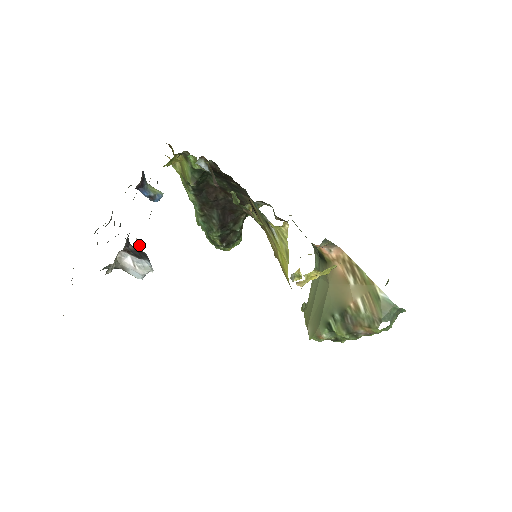
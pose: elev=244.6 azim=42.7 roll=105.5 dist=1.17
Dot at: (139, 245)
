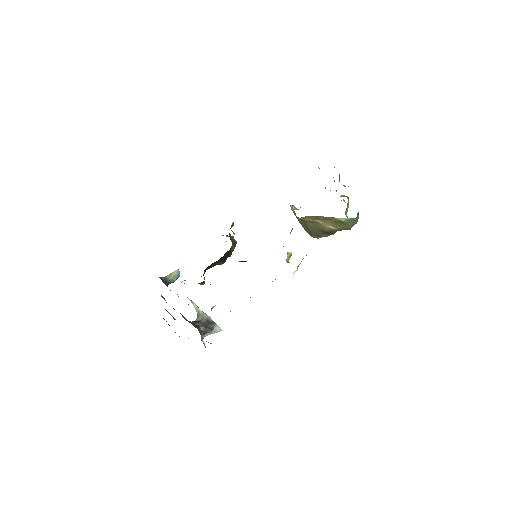
Dot at: (194, 304)
